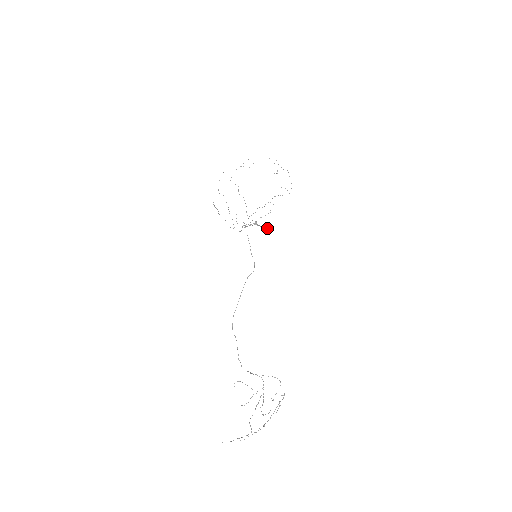
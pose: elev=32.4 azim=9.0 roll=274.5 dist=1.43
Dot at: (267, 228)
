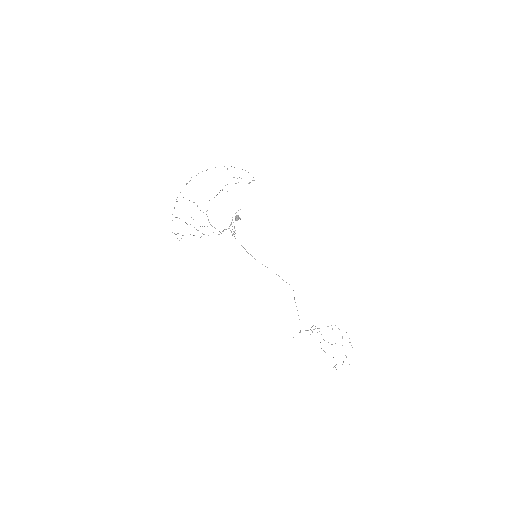
Dot at: (237, 218)
